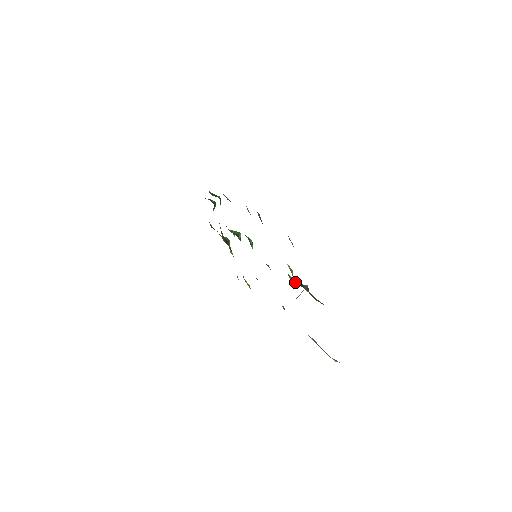
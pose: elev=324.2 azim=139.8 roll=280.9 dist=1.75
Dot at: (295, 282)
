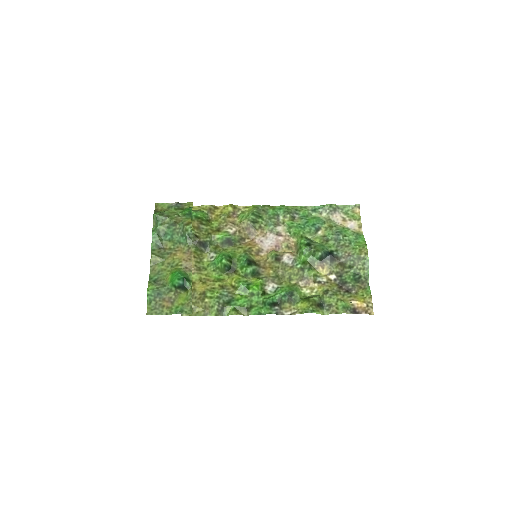
Dot at: (310, 254)
